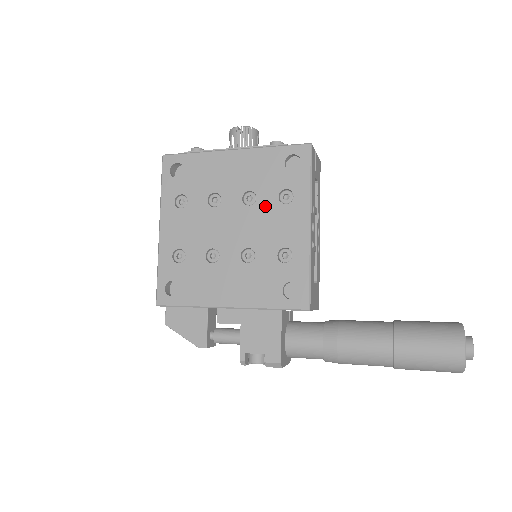
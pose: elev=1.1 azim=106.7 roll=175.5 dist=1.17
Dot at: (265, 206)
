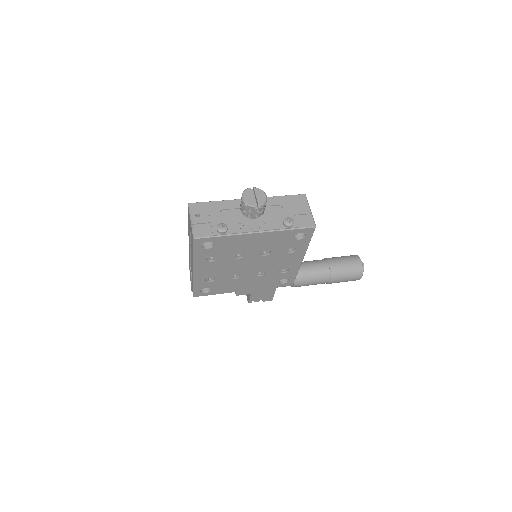
Dot at: (276, 255)
